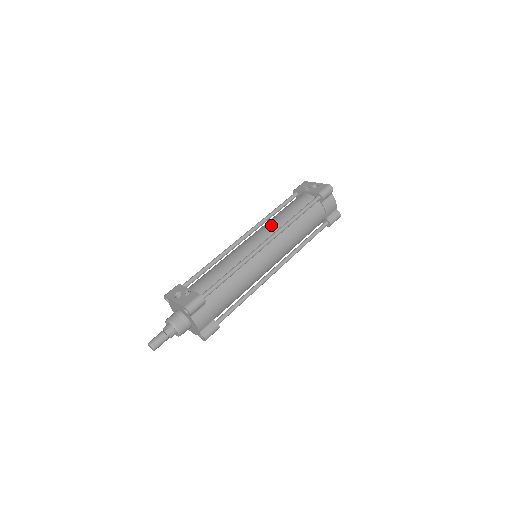
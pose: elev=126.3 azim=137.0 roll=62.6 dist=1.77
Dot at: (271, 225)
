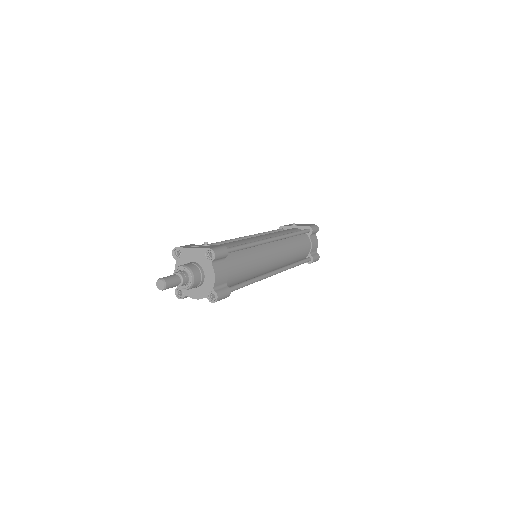
Dot at: (272, 234)
